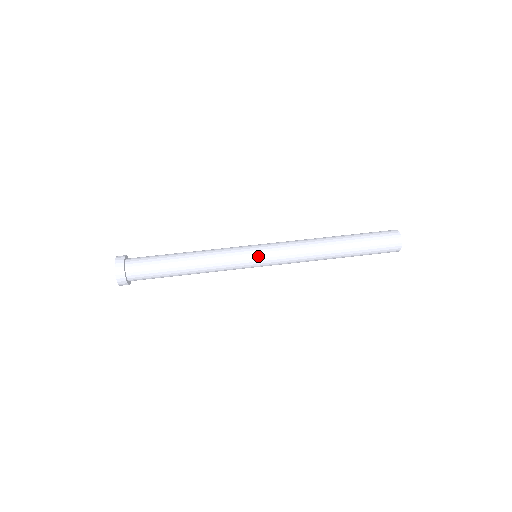
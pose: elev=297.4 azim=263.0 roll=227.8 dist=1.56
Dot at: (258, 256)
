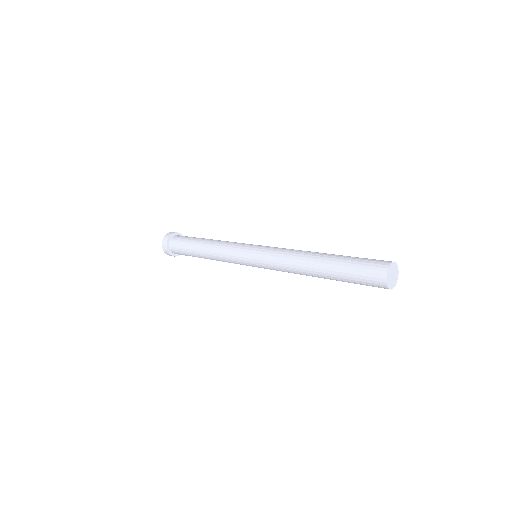
Dot at: occluded
